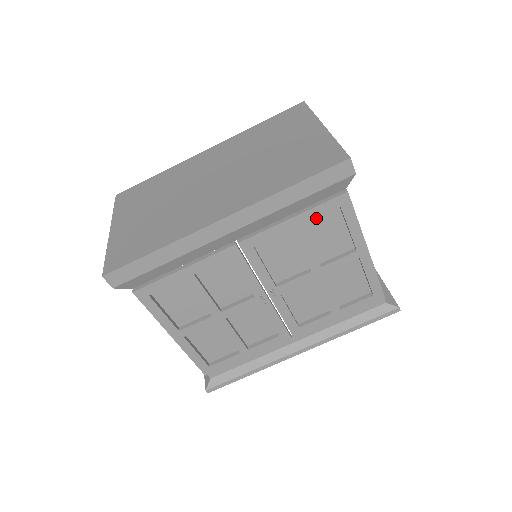
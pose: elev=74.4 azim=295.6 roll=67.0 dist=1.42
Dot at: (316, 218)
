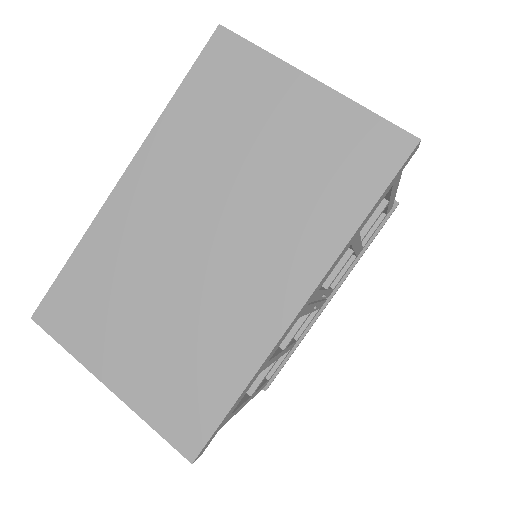
Dot at: occluded
